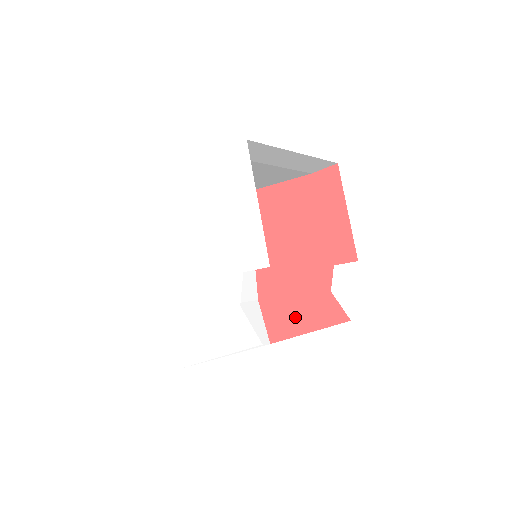
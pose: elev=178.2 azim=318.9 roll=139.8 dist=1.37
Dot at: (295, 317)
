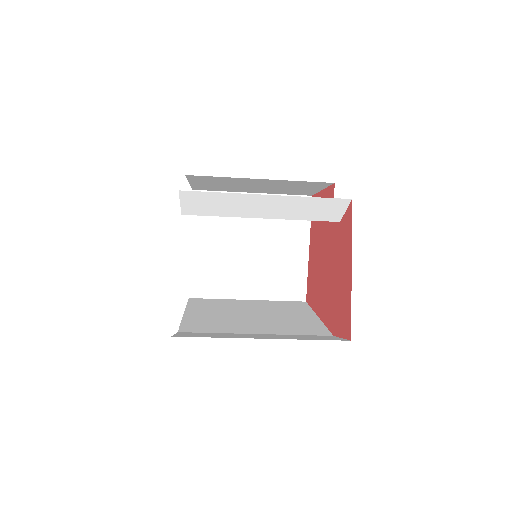
Dot at: (344, 283)
